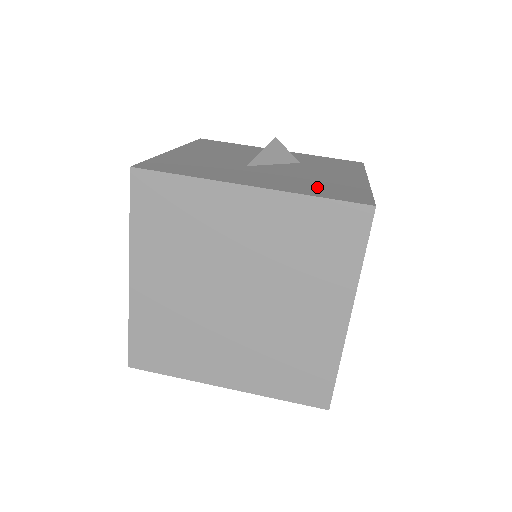
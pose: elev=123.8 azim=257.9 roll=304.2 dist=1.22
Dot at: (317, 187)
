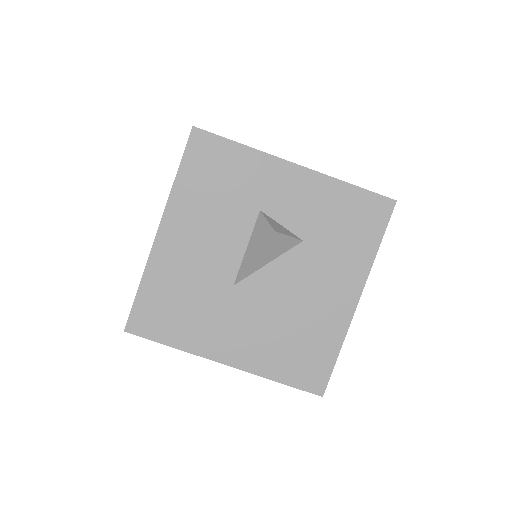
Dot at: (288, 352)
